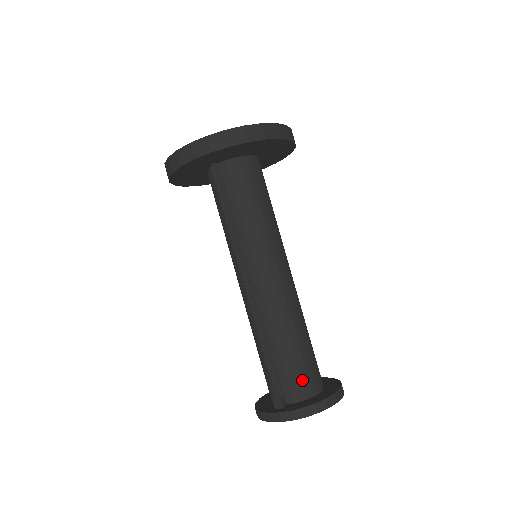
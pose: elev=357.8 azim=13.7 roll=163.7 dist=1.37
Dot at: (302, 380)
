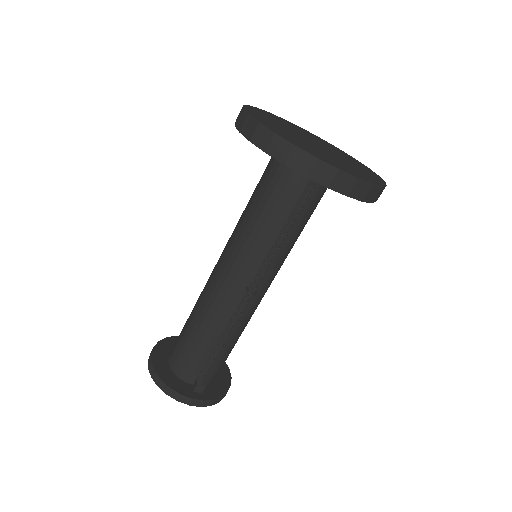
Dot at: occluded
